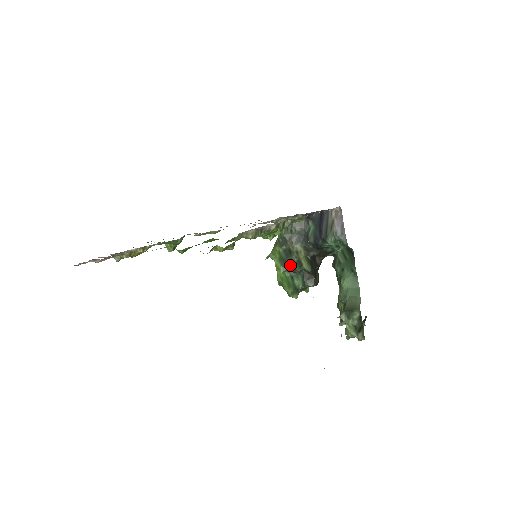
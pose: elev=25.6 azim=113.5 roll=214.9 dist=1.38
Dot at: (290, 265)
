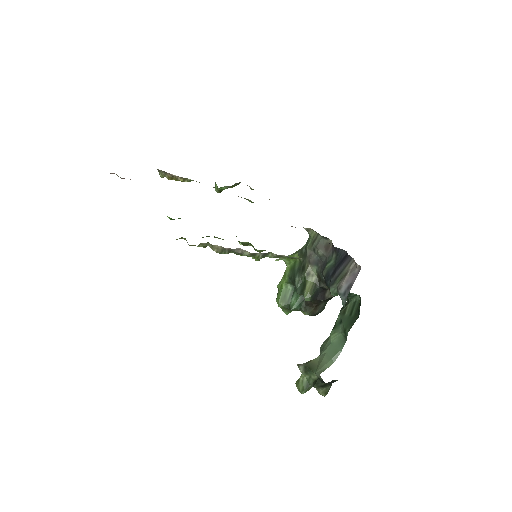
Dot at: (295, 281)
